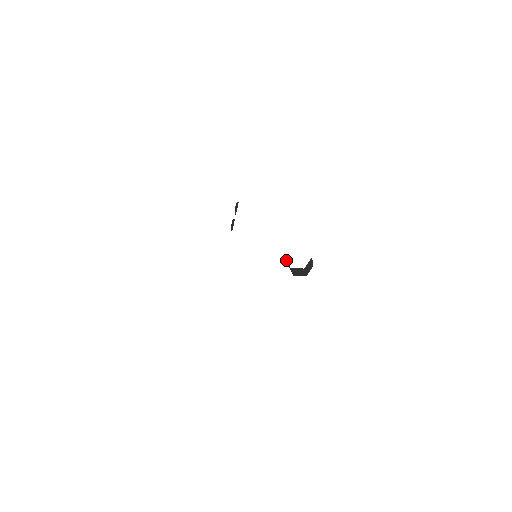
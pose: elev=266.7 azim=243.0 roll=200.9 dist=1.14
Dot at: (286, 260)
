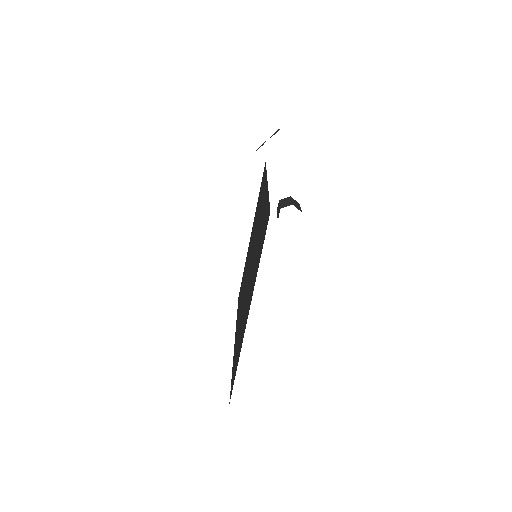
Dot at: occluded
